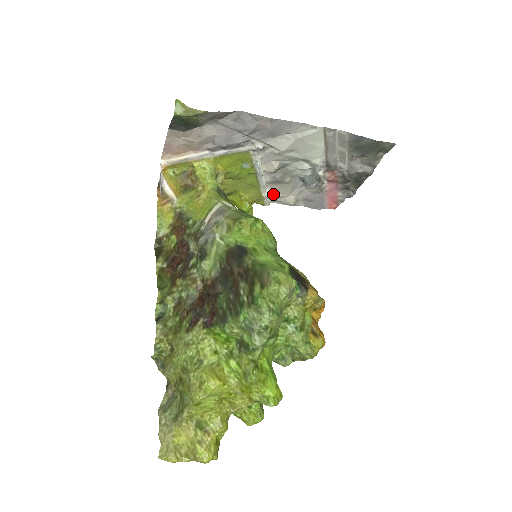
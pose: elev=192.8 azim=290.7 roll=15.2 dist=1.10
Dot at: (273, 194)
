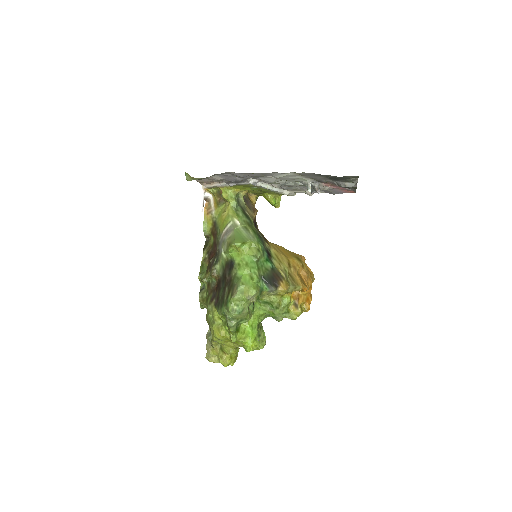
Dot at: (292, 192)
